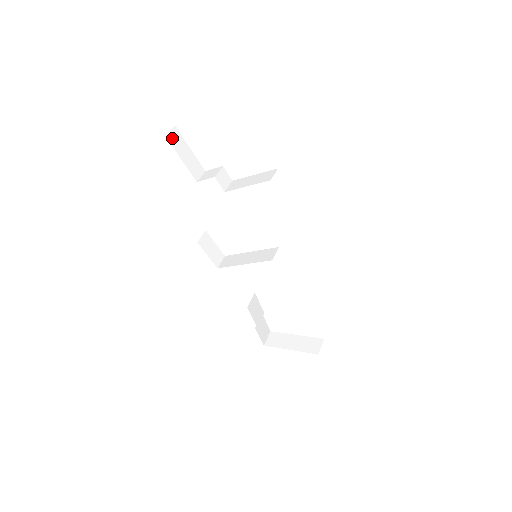
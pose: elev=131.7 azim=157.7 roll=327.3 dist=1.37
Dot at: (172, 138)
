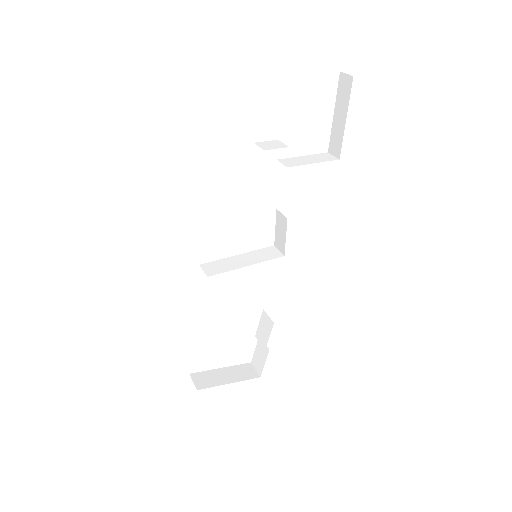
Dot at: occluded
